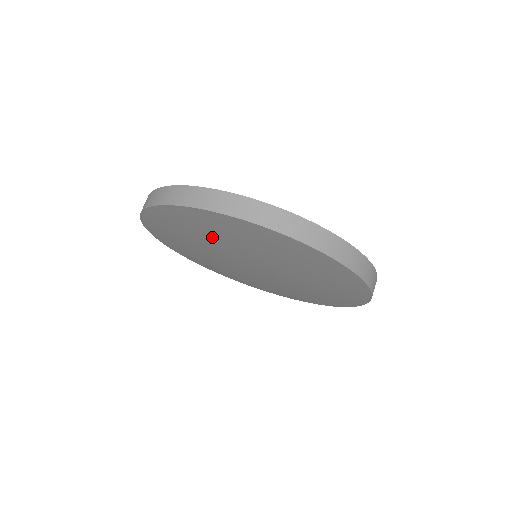
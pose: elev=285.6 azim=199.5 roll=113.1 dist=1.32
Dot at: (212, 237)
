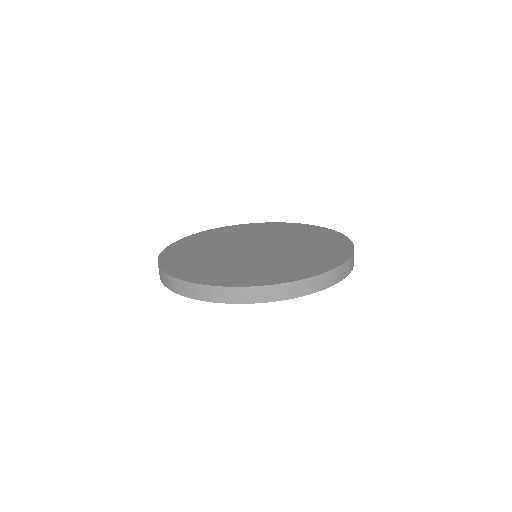
Dot at: occluded
